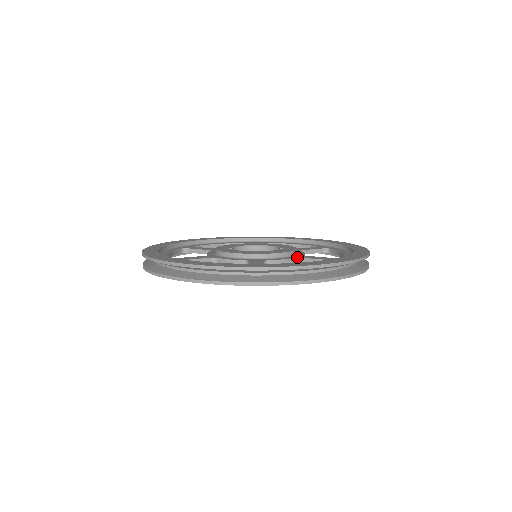
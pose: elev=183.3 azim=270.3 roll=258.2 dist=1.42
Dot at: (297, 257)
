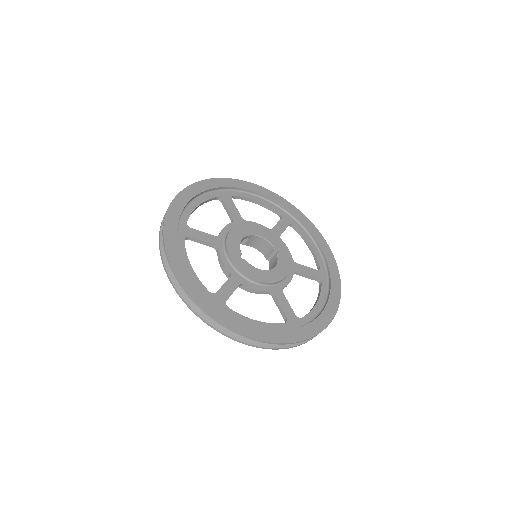
Dot at: (295, 272)
